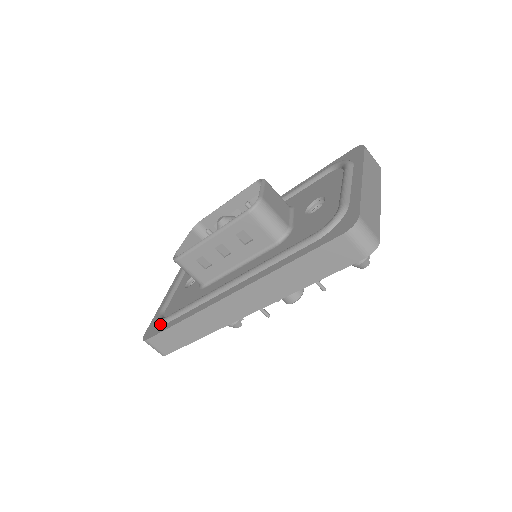
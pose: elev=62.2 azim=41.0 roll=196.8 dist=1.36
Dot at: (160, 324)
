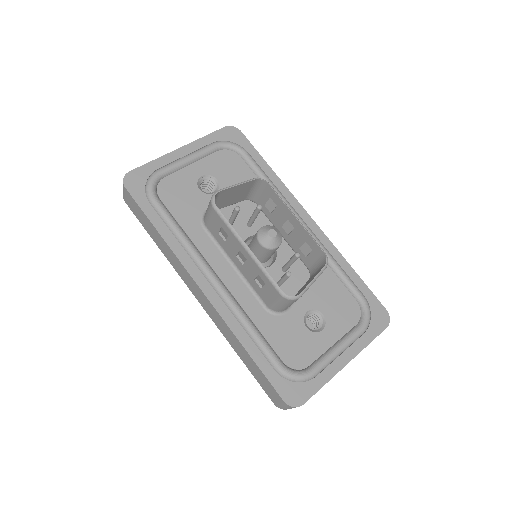
Dot at: (147, 194)
